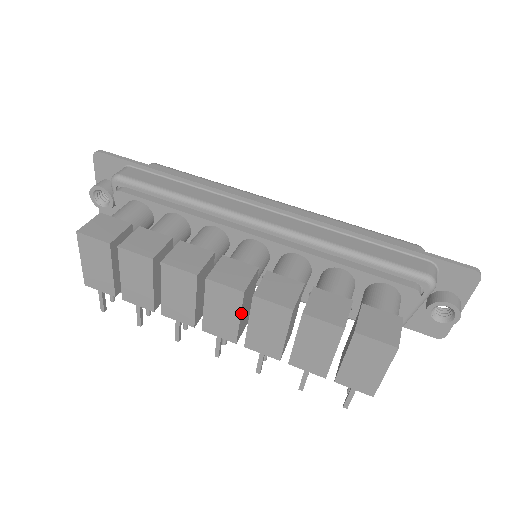
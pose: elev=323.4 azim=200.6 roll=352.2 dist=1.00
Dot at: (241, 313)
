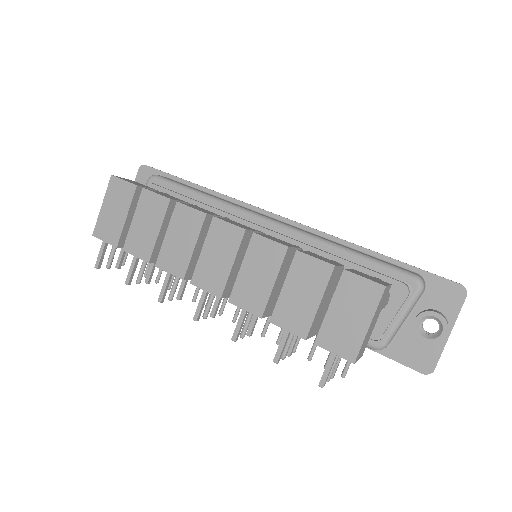
Dot at: (236, 257)
